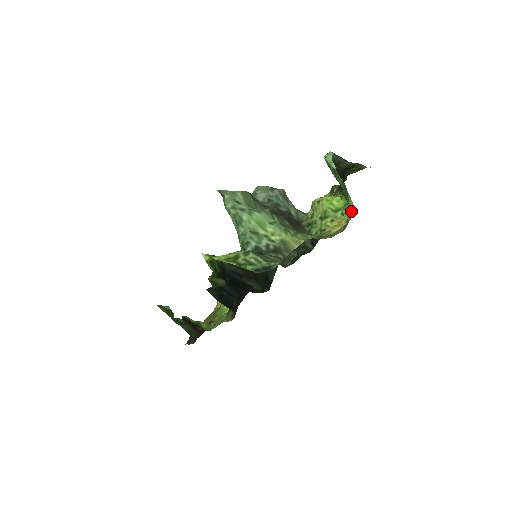
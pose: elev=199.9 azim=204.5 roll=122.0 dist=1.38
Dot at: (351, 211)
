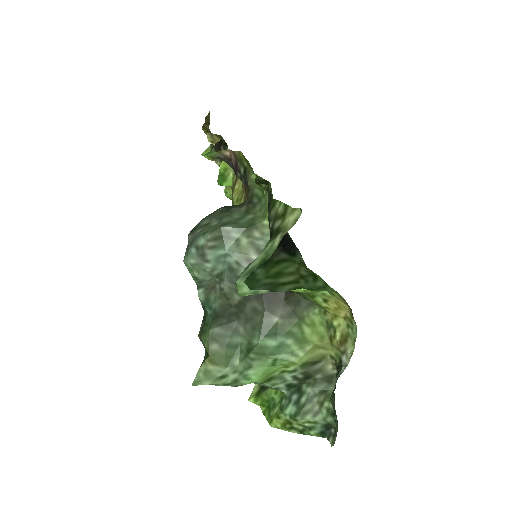
Dot at: (341, 297)
